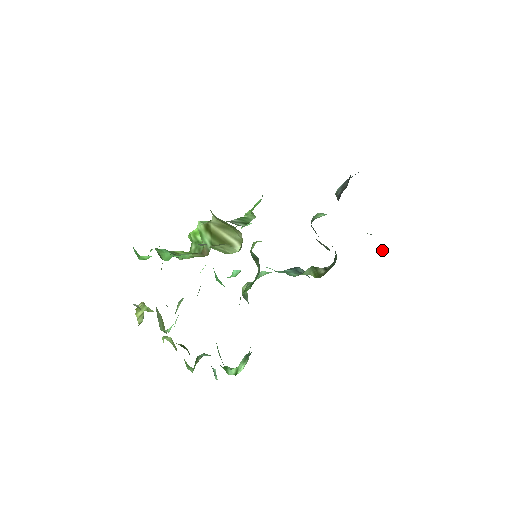
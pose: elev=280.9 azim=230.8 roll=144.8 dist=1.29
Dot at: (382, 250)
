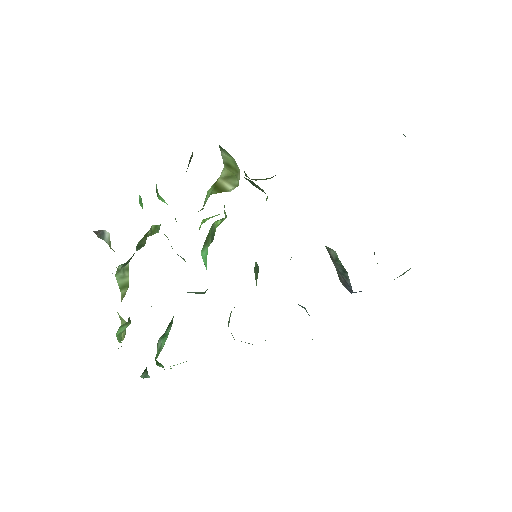
Dot at: occluded
